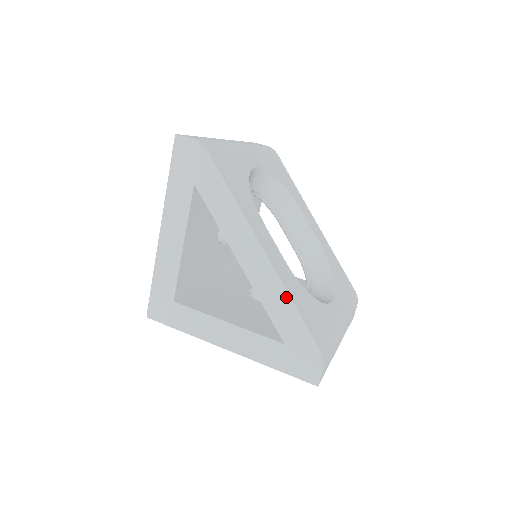
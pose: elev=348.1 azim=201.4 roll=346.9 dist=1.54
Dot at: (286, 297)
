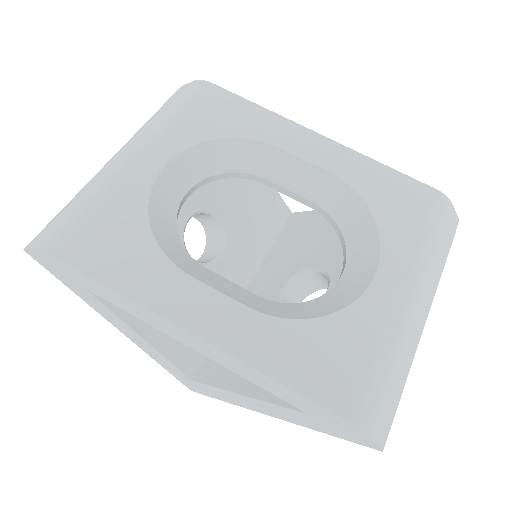
Dot at: (261, 375)
